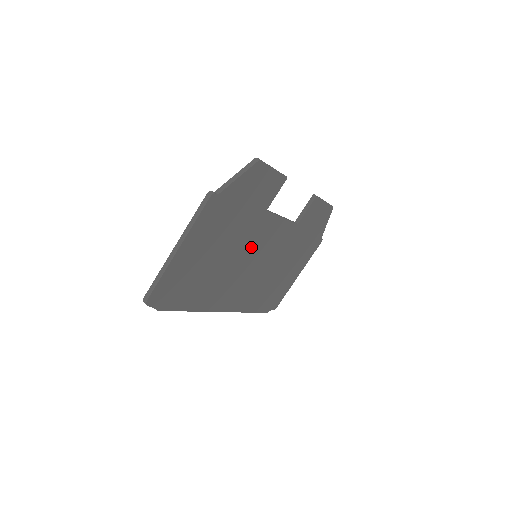
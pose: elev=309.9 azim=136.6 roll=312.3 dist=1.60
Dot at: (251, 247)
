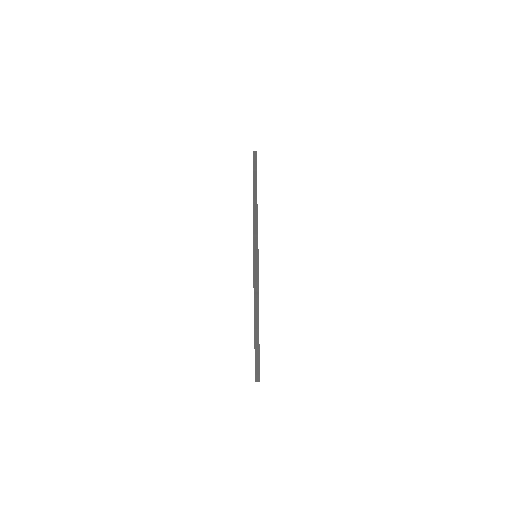
Dot at: occluded
